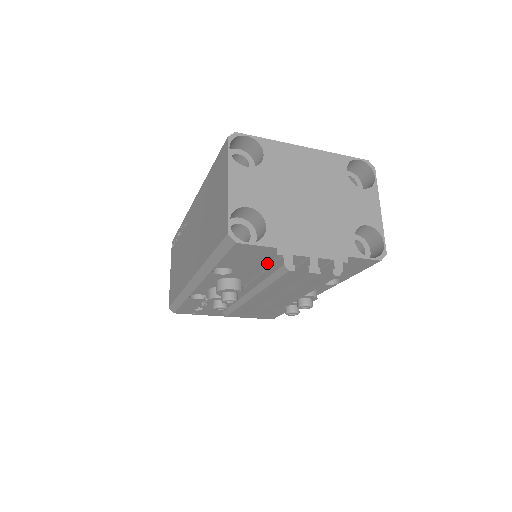
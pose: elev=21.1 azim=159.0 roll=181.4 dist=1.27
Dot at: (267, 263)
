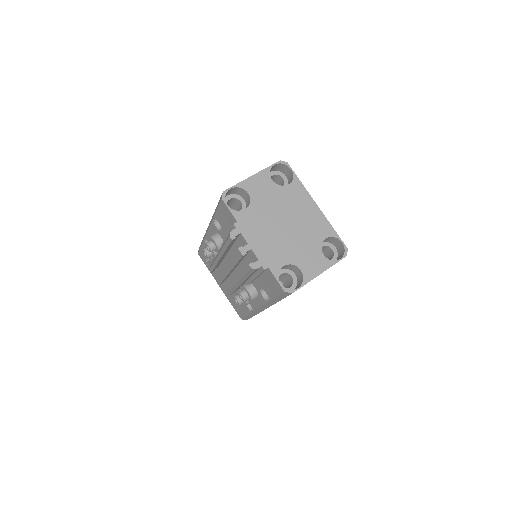
Dot at: (231, 230)
